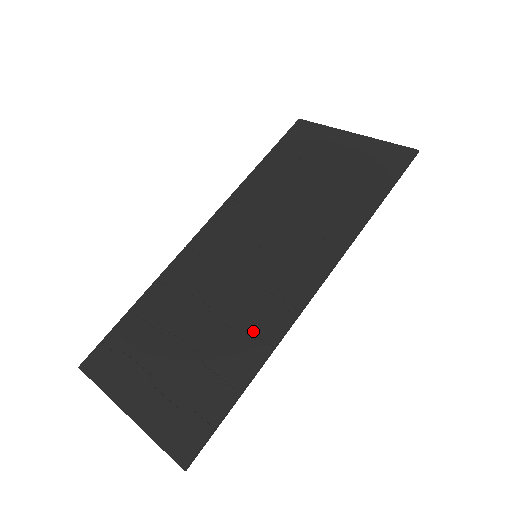
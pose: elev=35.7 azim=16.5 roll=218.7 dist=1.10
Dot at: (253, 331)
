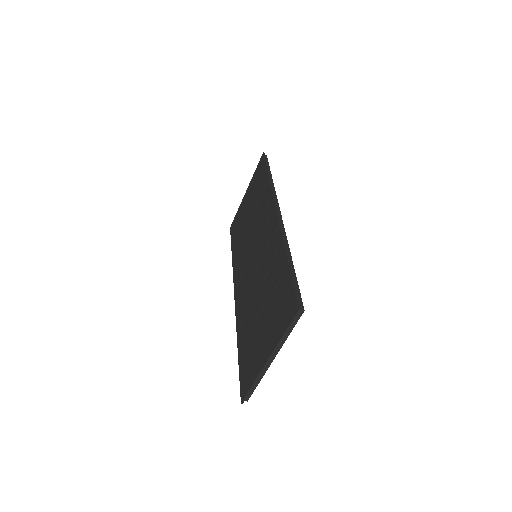
Dot at: (274, 256)
